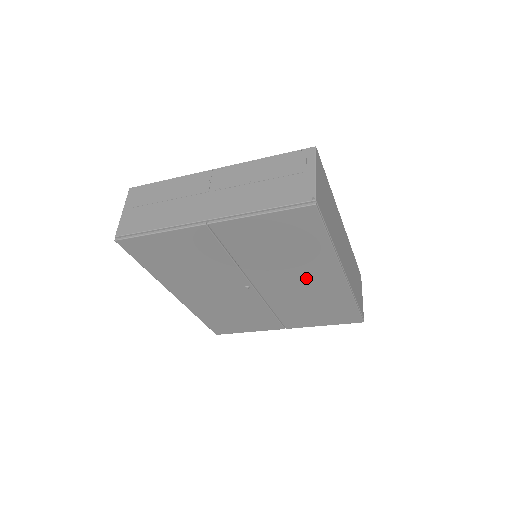
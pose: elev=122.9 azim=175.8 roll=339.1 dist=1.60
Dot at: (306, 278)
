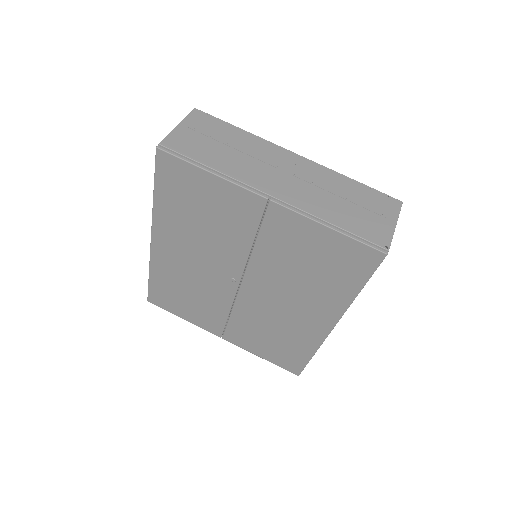
Dot at: (297, 308)
